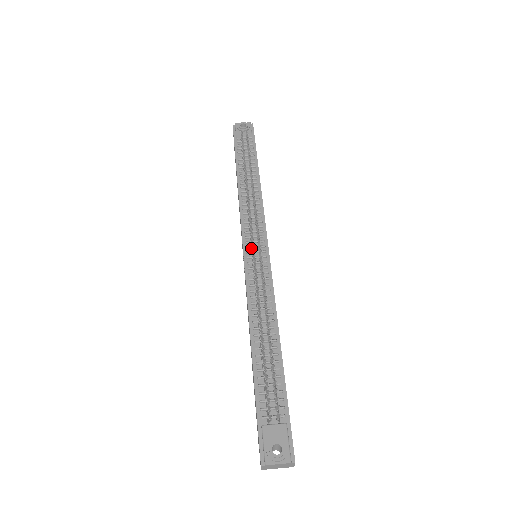
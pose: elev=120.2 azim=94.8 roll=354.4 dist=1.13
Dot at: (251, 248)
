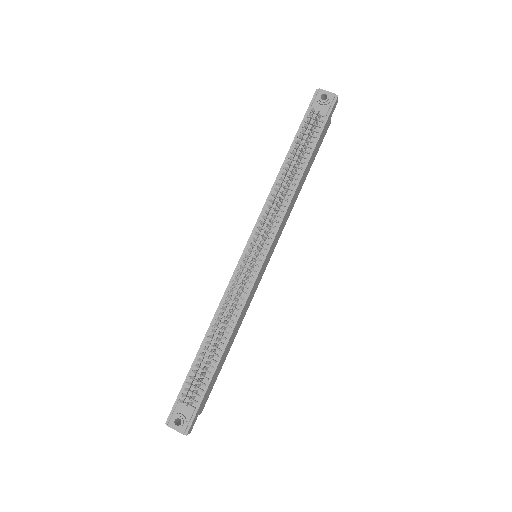
Dot at: occluded
